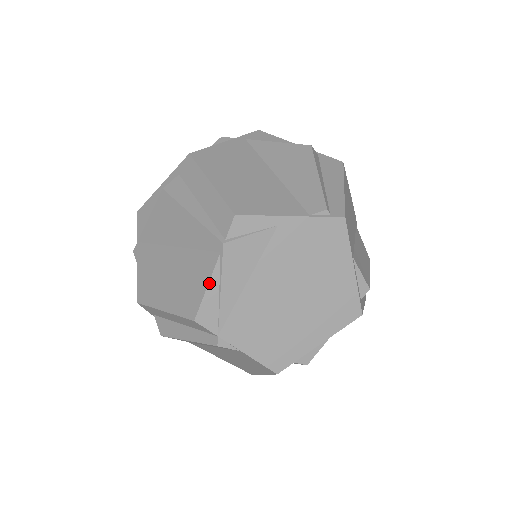
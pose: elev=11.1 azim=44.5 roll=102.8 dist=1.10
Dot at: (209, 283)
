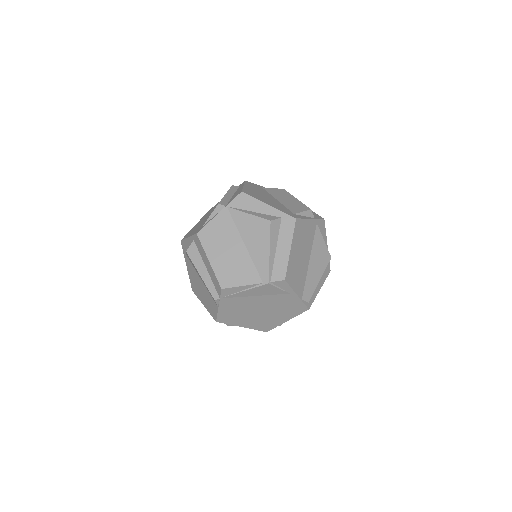
Dot at: (245, 286)
